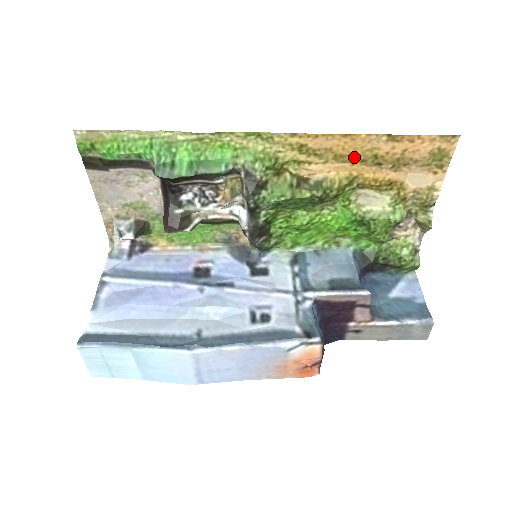
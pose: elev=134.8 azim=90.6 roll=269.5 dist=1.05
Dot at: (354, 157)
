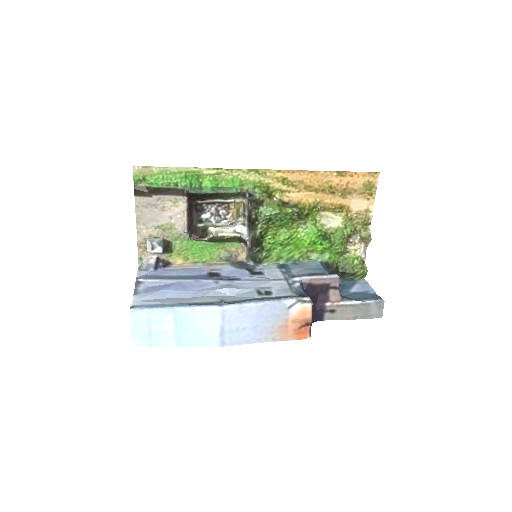
Dot at: (317, 187)
